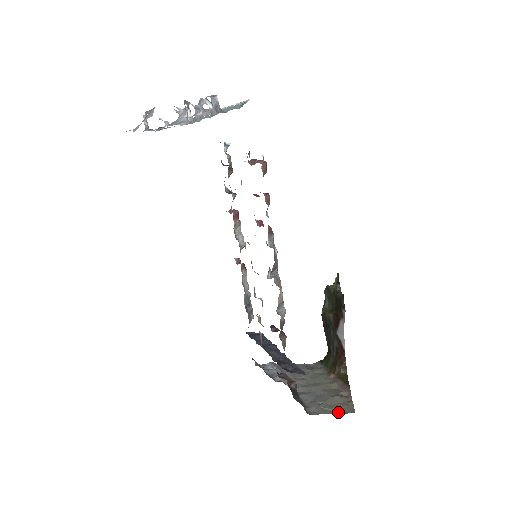
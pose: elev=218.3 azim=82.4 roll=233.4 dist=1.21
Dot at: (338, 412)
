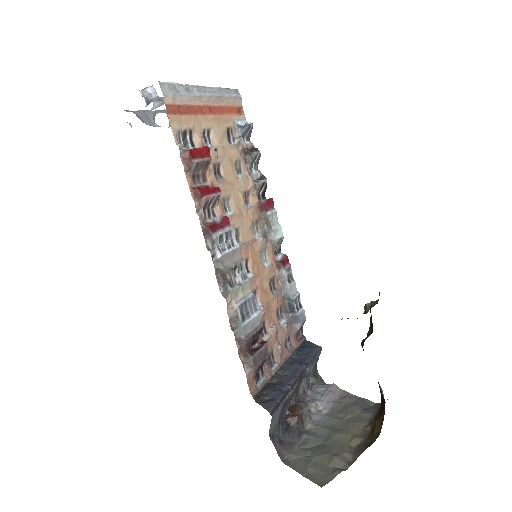
Dot at: (309, 475)
